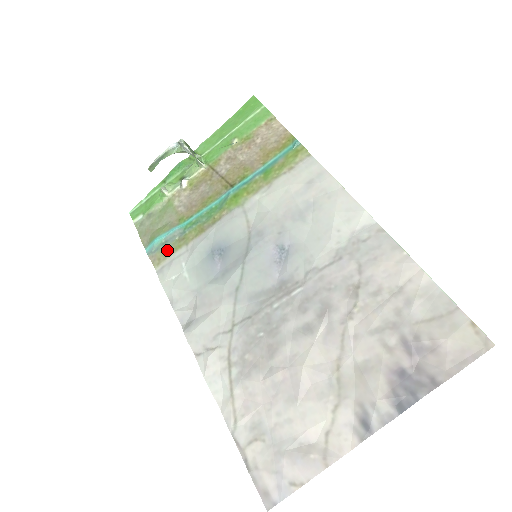
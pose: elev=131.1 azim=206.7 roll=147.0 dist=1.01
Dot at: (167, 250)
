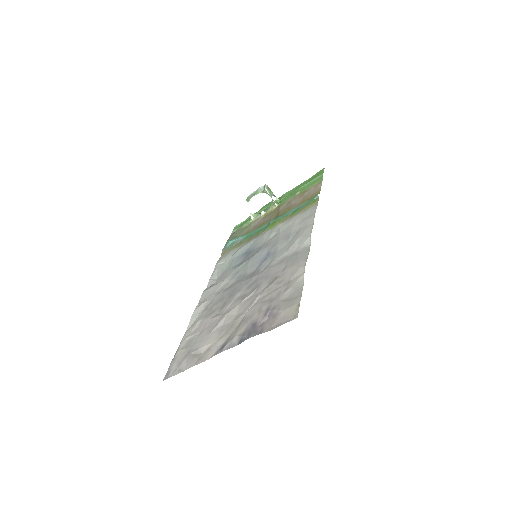
Dot at: (231, 248)
